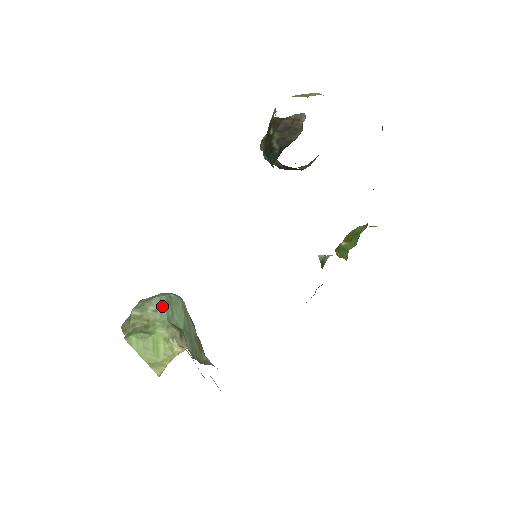
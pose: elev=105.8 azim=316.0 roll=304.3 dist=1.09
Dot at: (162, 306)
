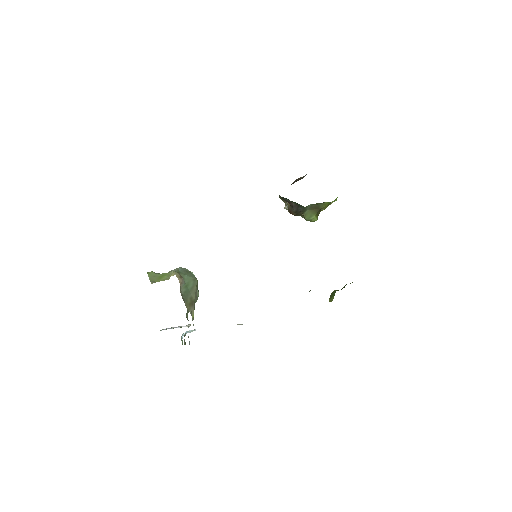
Dot at: (181, 269)
